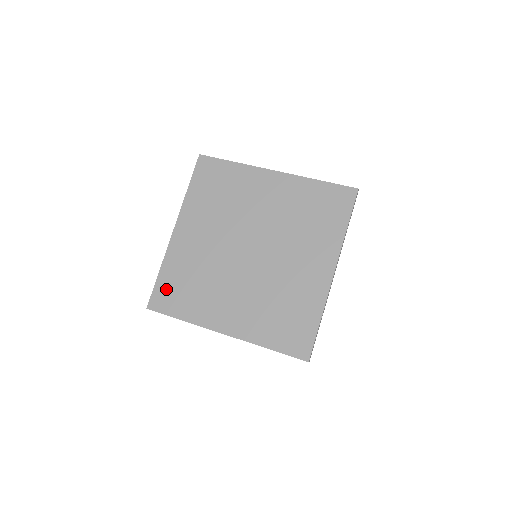
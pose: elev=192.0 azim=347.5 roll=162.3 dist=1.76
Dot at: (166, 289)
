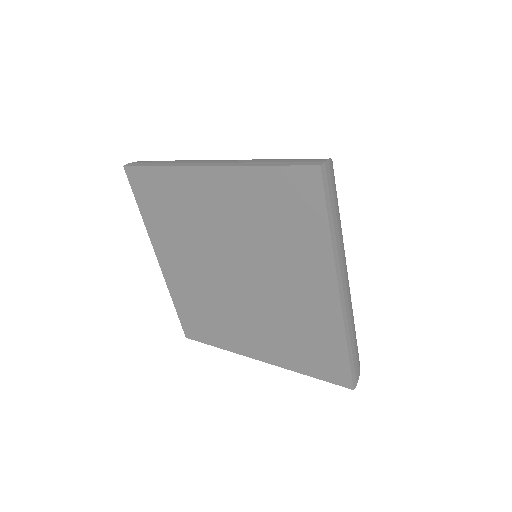
Dot at: (189, 320)
